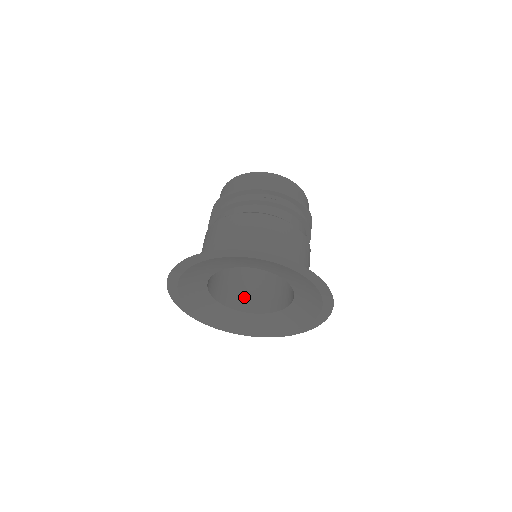
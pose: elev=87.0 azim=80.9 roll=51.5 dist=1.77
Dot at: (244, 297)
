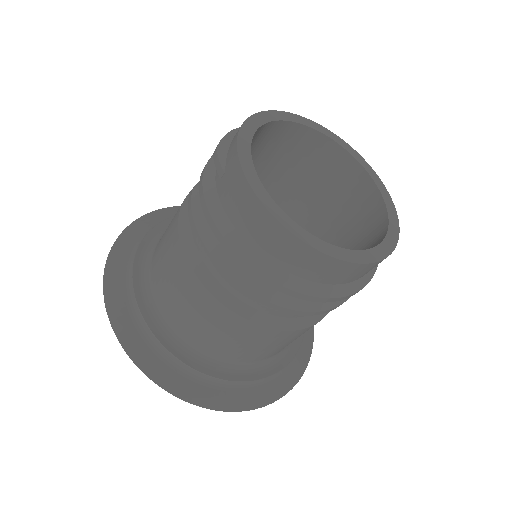
Dot at: occluded
